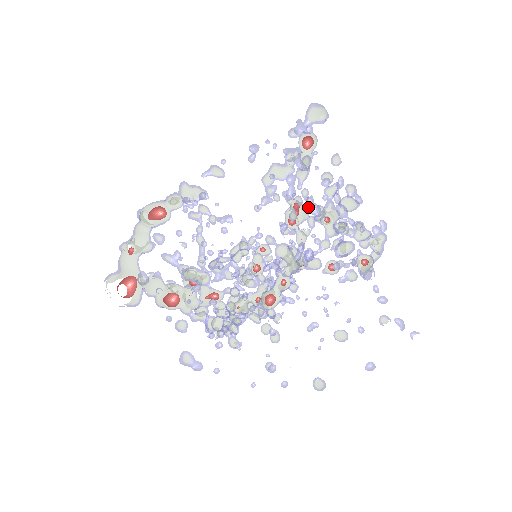
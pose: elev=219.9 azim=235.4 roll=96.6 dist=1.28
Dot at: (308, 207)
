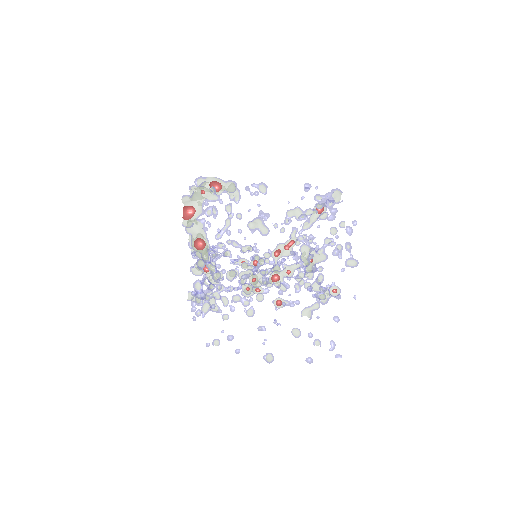
Dot at: (346, 227)
